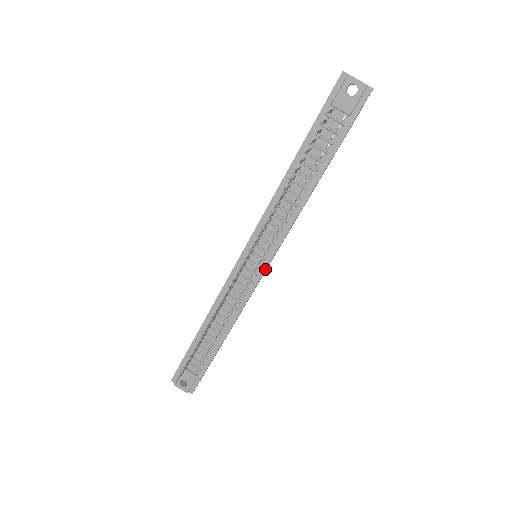
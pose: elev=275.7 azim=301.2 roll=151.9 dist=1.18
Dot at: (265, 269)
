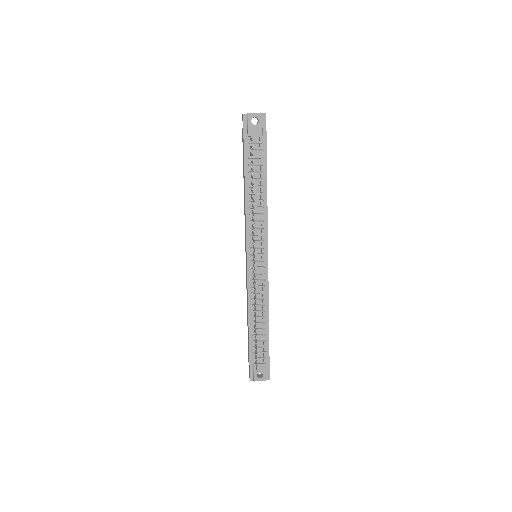
Dot at: (267, 260)
